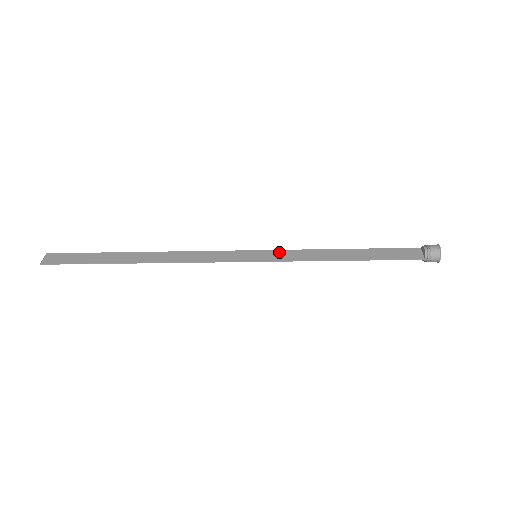
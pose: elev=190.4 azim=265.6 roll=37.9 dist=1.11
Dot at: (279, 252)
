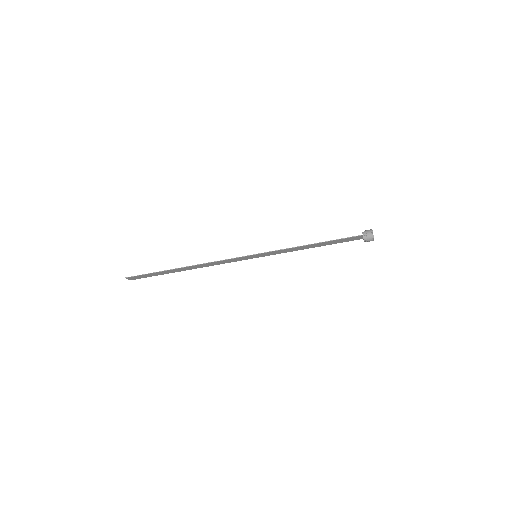
Dot at: (271, 254)
